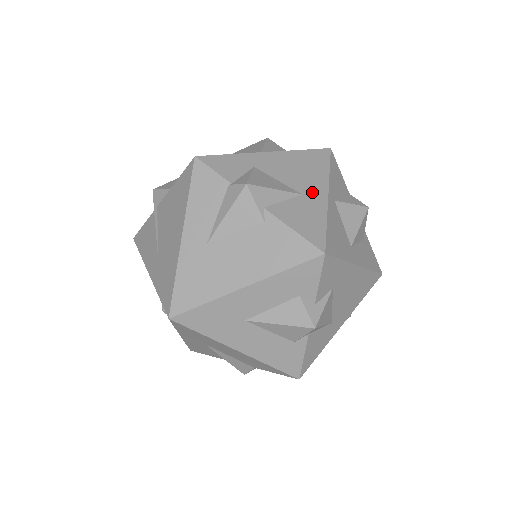
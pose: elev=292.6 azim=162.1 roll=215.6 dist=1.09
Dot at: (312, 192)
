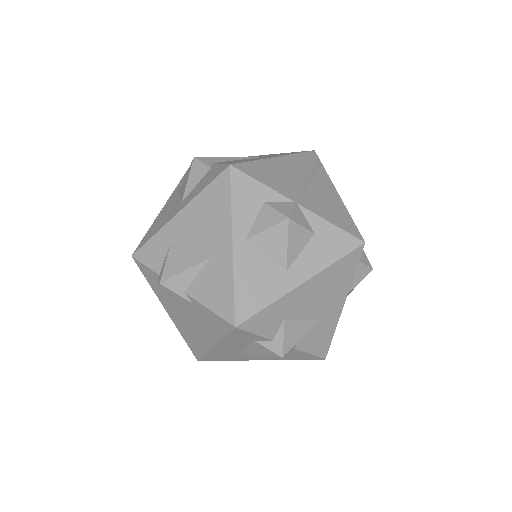
Dot at: (218, 249)
